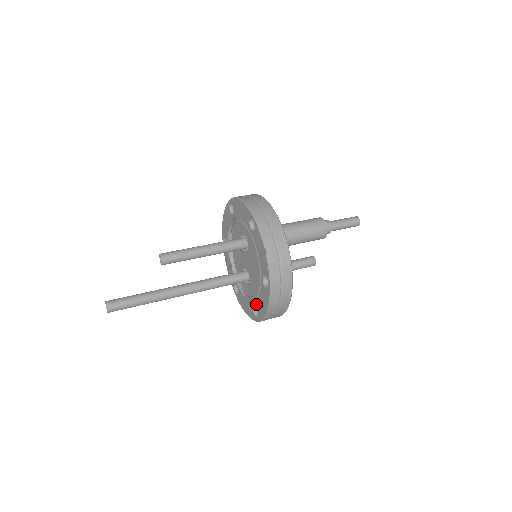
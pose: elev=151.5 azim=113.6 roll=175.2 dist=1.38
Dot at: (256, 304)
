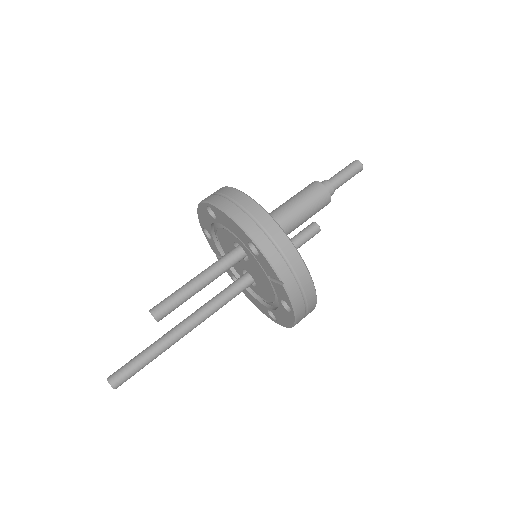
Dot at: (272, 311)
